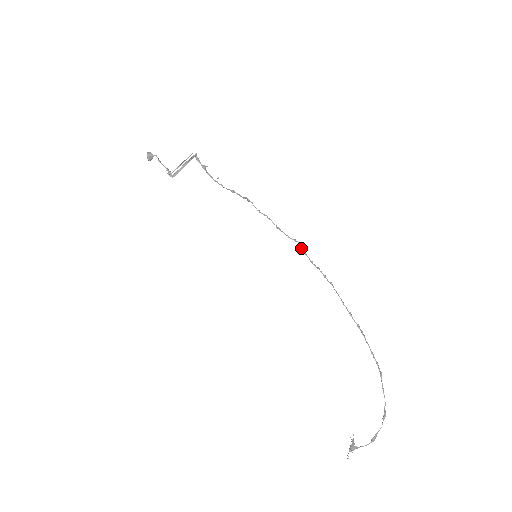
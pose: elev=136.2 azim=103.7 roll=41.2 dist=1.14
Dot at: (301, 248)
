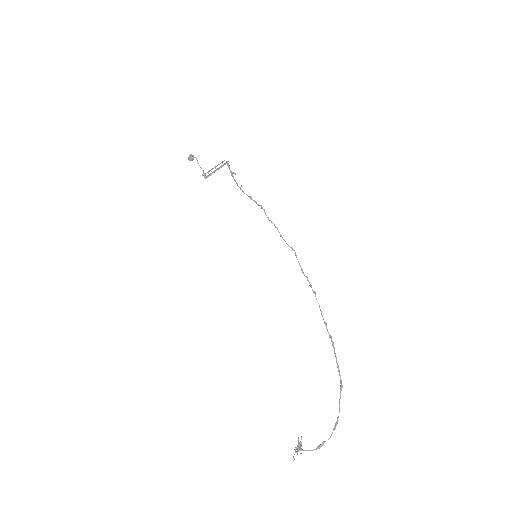
Dot at: (296, 256)
